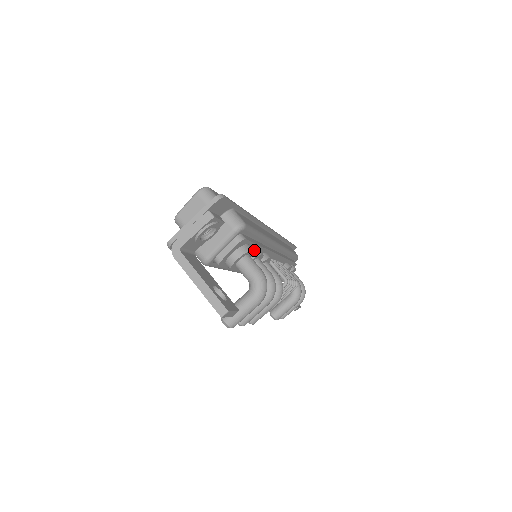
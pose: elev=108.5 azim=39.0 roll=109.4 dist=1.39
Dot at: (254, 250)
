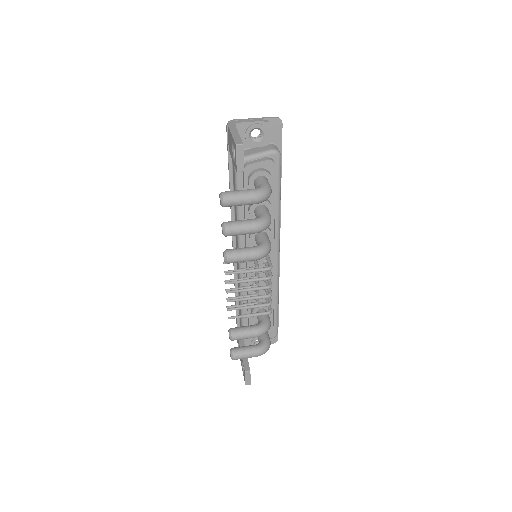
Dot at: (269, 201)
